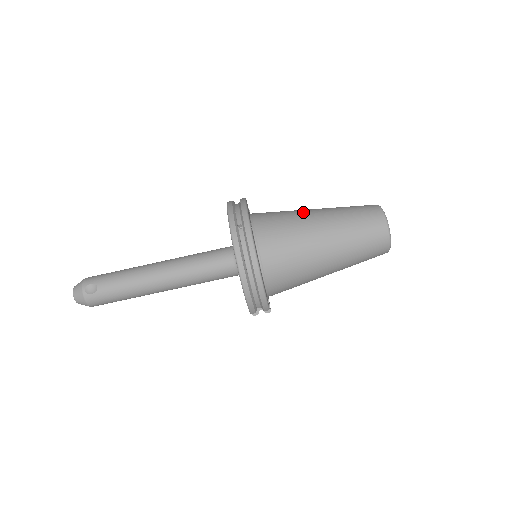
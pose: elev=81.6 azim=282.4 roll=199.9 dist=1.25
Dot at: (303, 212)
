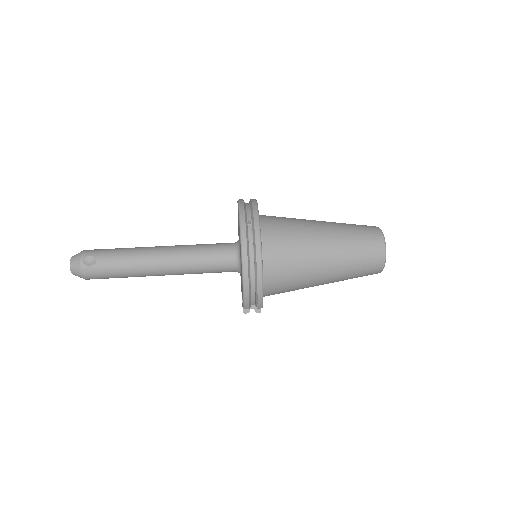
Dot at: (308, 221)
